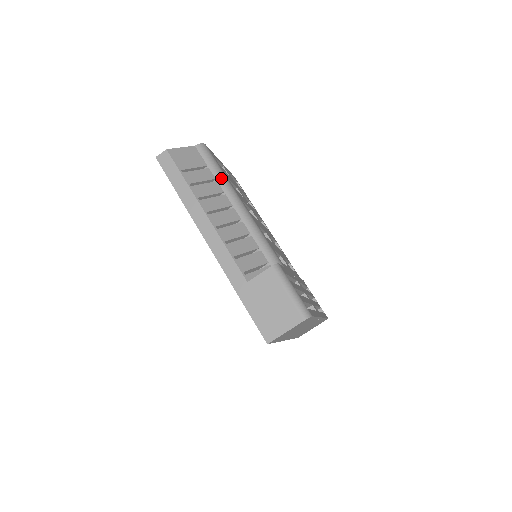
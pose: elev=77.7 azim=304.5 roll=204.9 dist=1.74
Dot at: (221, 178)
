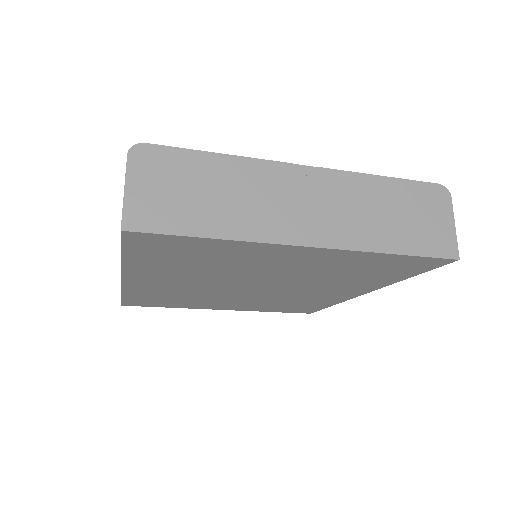
Dot at: occluded
